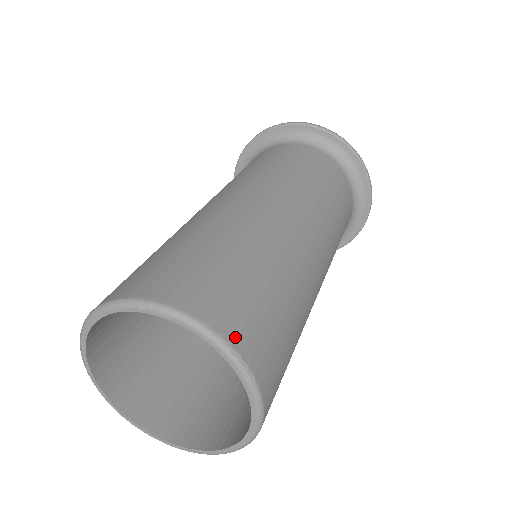
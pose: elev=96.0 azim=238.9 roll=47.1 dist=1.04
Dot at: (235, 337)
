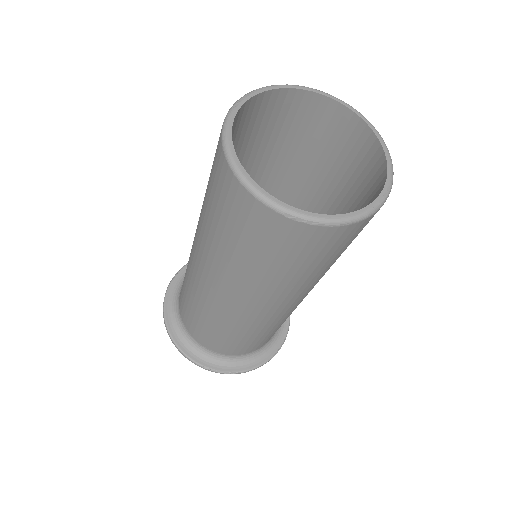
Dot at: (299, 95)
